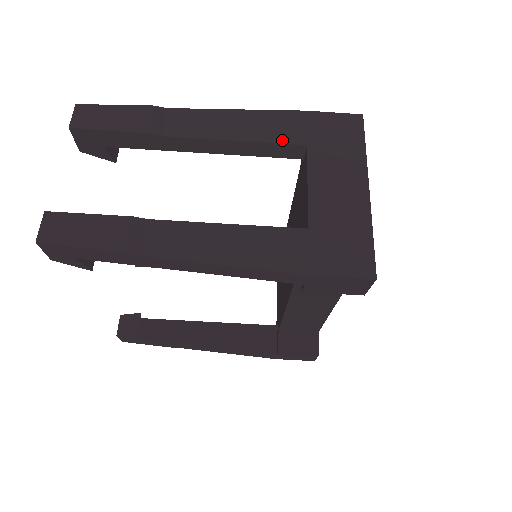
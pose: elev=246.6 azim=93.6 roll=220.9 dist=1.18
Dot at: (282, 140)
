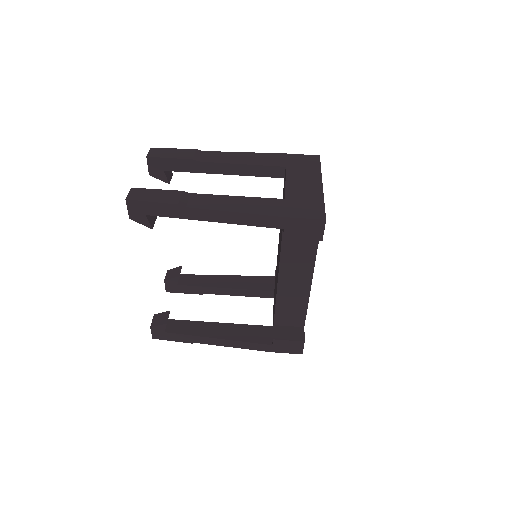
Dot at: (271, 164)
